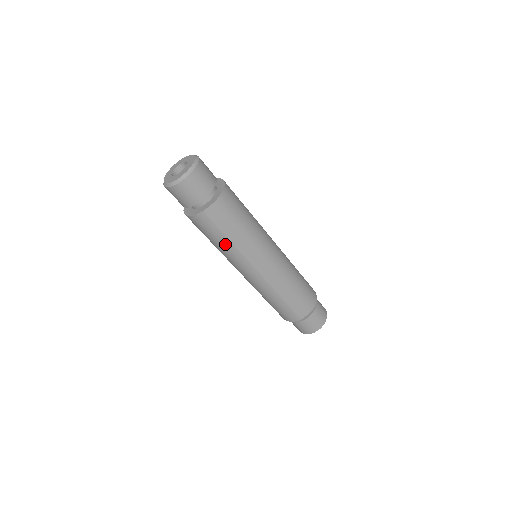
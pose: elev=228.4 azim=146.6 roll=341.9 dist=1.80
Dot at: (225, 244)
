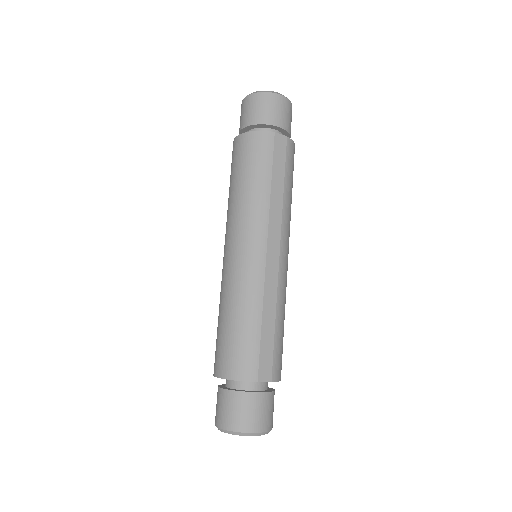
Dot at: (261, 187)
